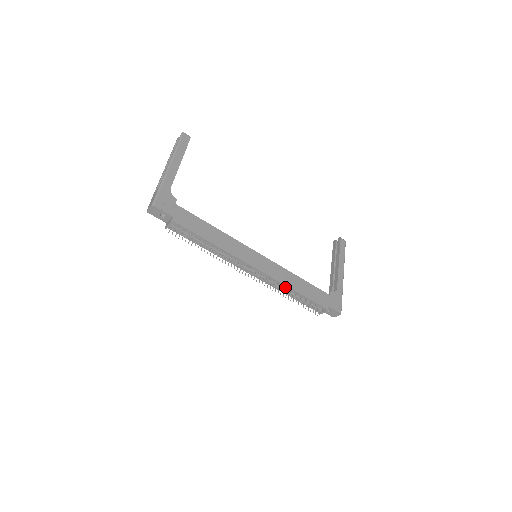
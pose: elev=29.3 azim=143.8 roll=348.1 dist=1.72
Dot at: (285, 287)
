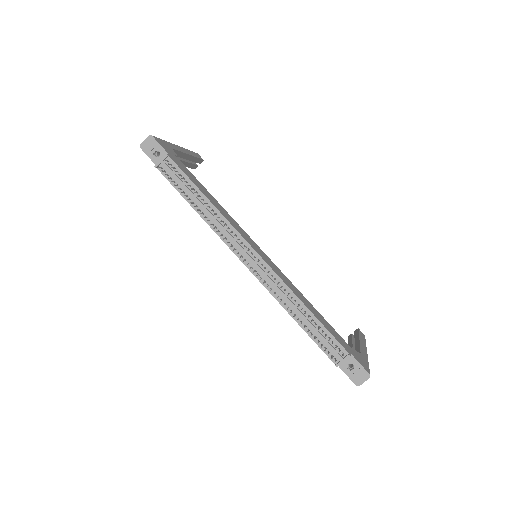
Dot at: (291, 296)
